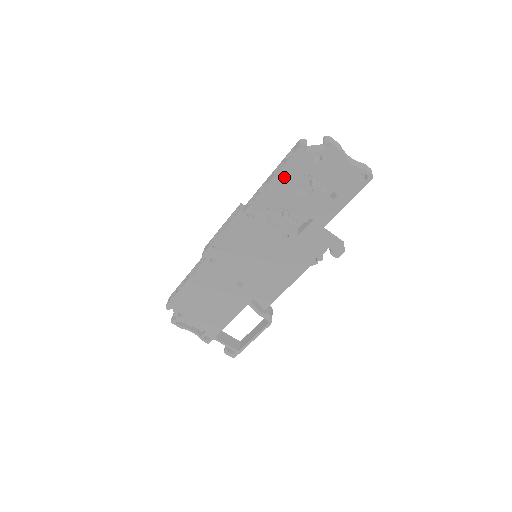
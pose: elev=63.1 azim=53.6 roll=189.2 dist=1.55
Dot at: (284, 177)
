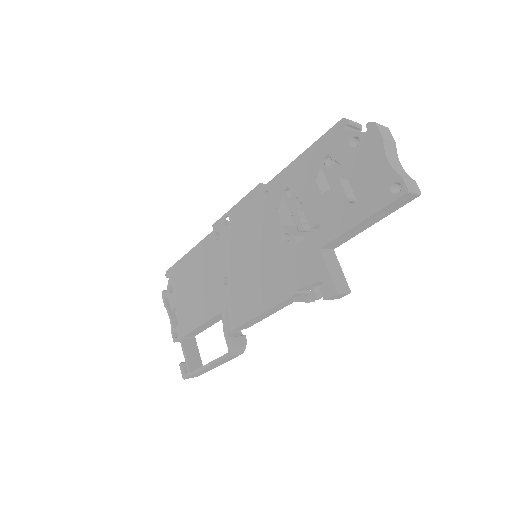
Dot at: (313, 155)
